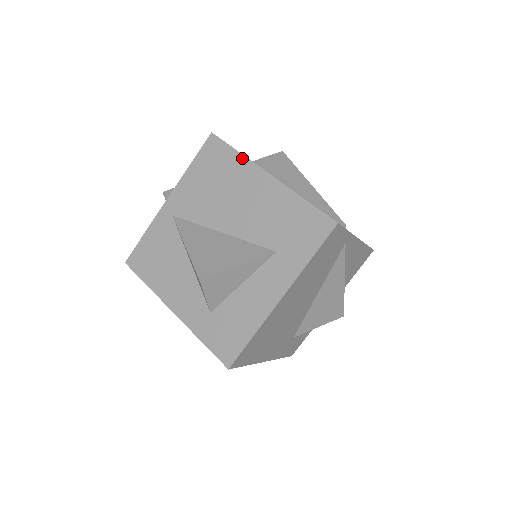
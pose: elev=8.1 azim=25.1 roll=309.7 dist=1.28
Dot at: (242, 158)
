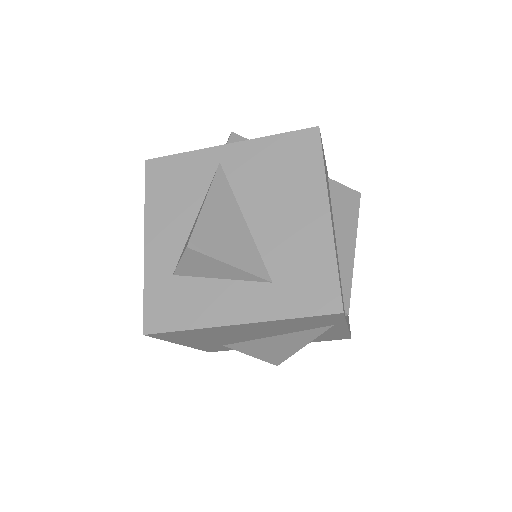
Dot at: (322, 175)
